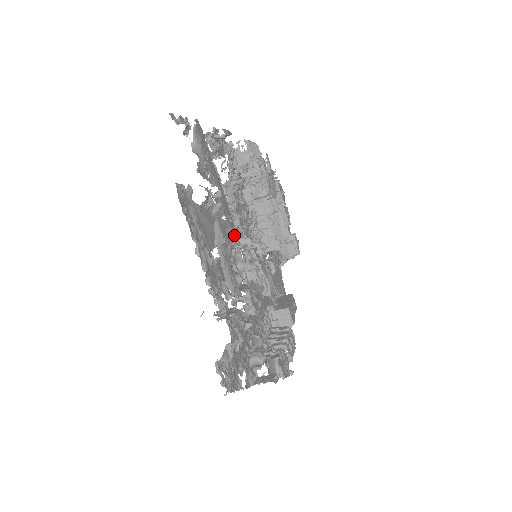
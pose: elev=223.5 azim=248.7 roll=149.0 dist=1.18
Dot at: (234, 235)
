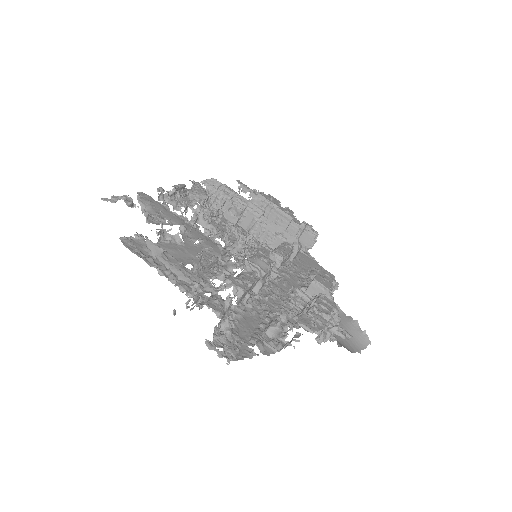
Dot at: (217, 250)
